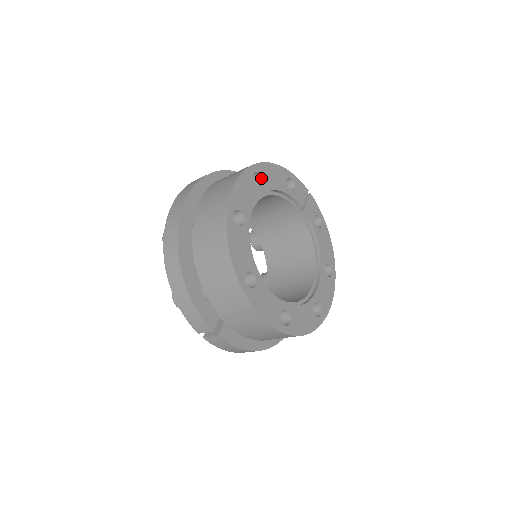
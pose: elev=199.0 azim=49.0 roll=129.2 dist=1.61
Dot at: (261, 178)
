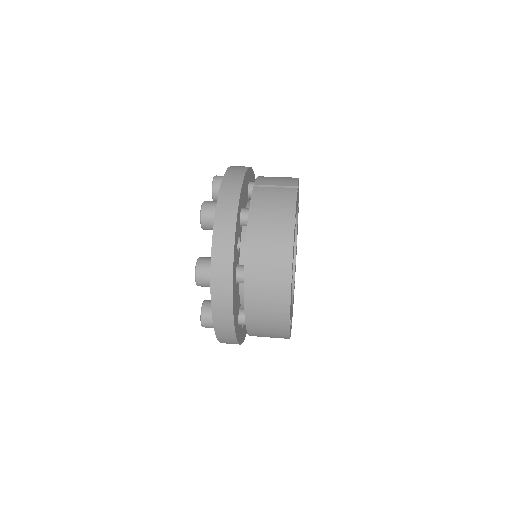
Dot at: occluded
